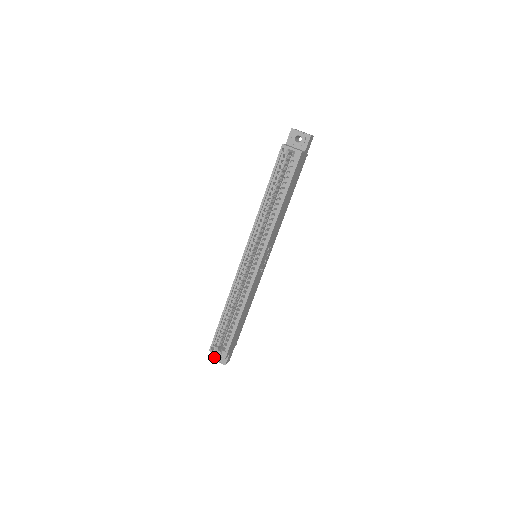
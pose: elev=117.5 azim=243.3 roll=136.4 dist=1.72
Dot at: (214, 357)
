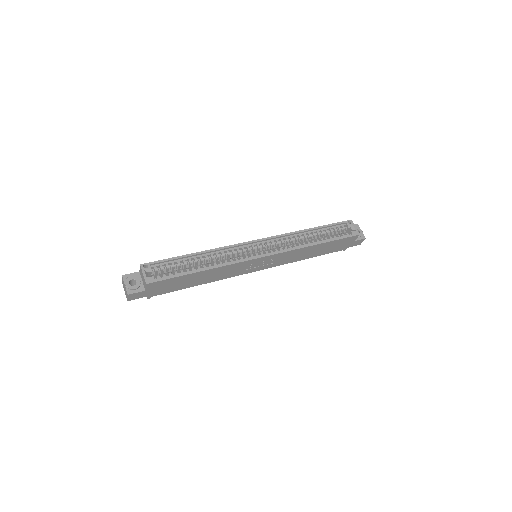
Dot at: (128, 278)
